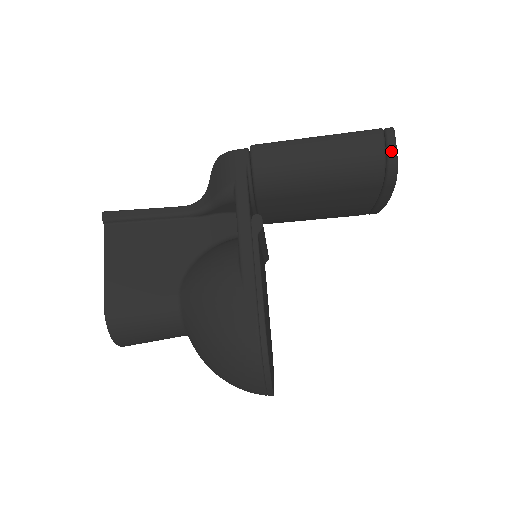
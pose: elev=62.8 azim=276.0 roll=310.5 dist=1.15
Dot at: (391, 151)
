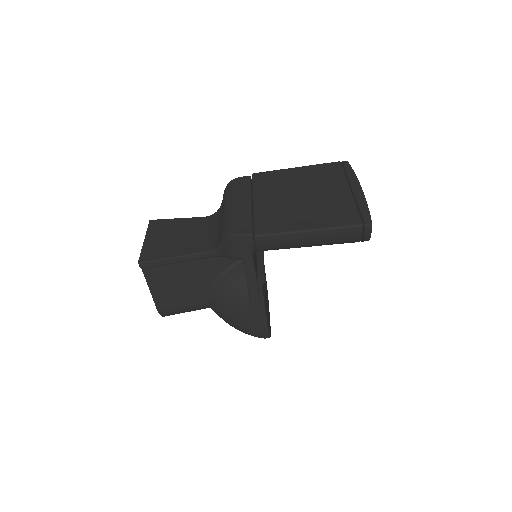
Dot at: (366, 238)
